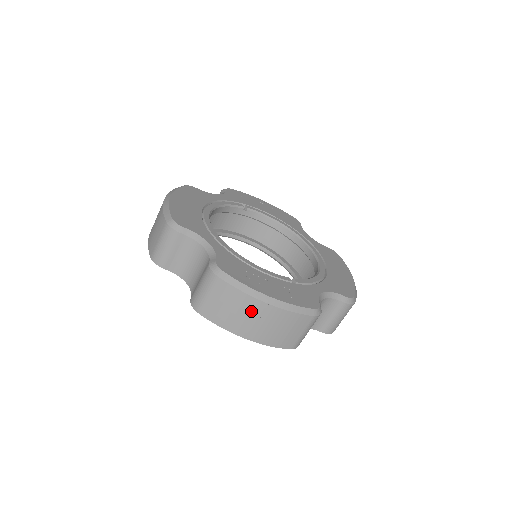
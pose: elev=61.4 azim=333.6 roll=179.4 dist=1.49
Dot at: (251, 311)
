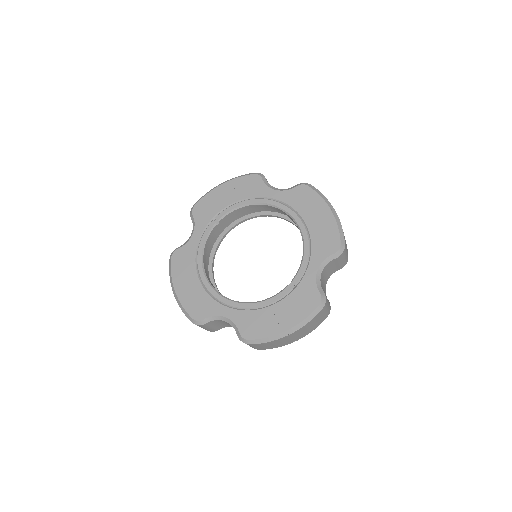
Dot at: (284, 340)
